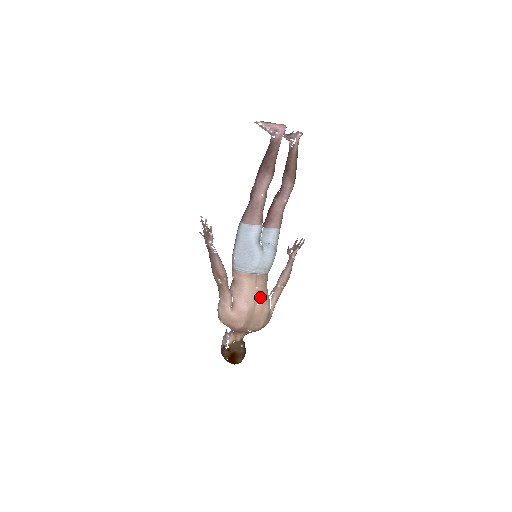
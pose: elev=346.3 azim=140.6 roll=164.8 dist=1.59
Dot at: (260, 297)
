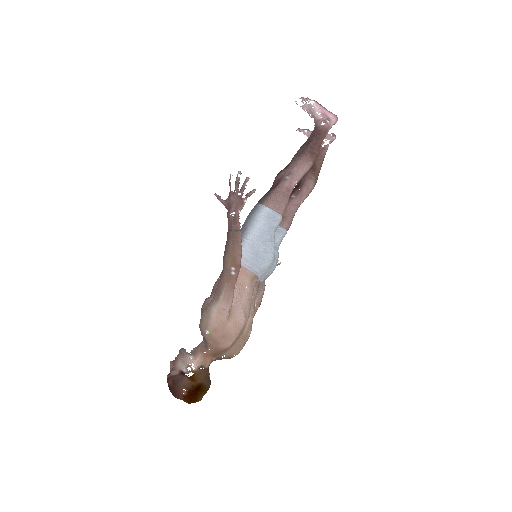
Dot at: (252, 311)
